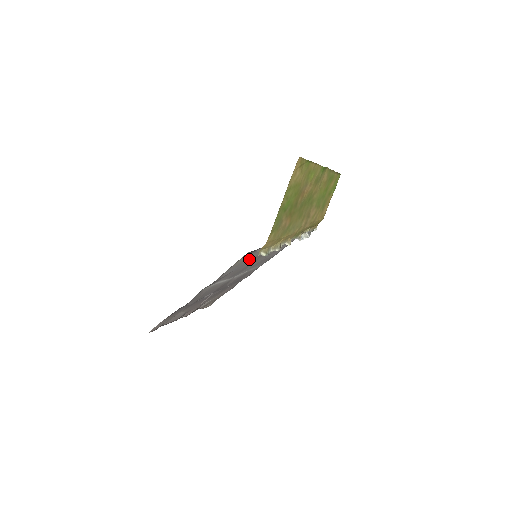
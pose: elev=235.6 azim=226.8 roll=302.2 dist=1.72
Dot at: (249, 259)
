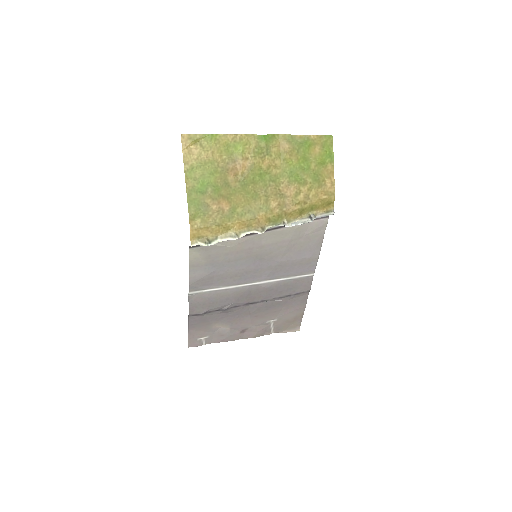
Dot at: (222, 257)
